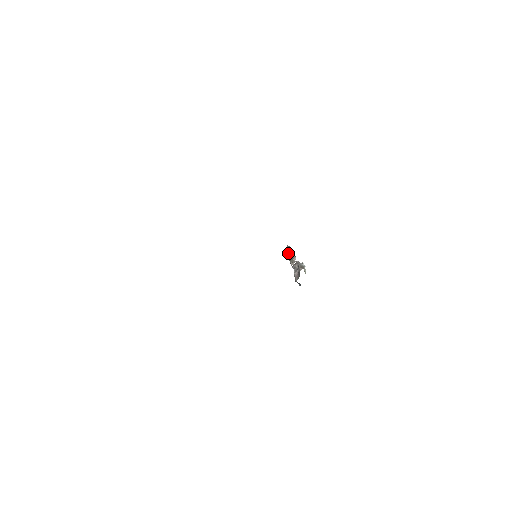
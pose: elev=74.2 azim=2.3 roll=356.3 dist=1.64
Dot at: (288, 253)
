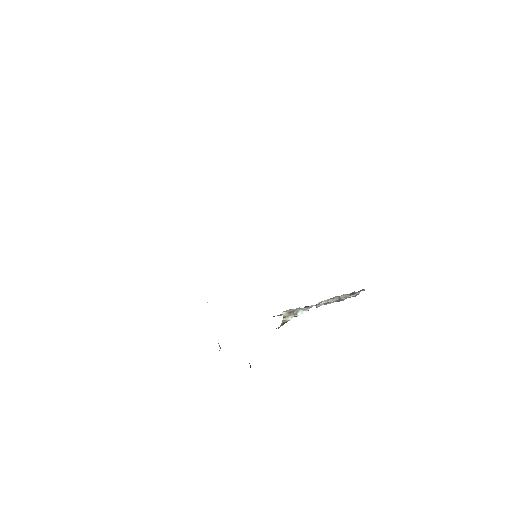
Dot at: occluded
